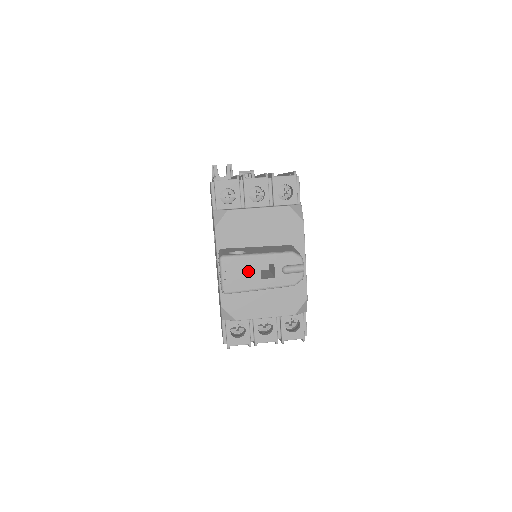
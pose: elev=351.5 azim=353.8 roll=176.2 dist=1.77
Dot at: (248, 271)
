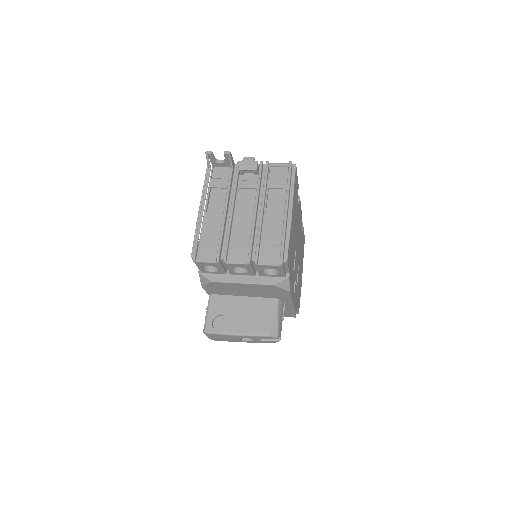
Dot at: (229, 338)
